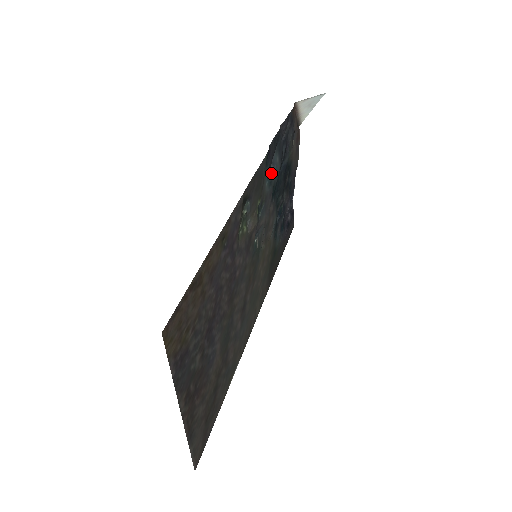
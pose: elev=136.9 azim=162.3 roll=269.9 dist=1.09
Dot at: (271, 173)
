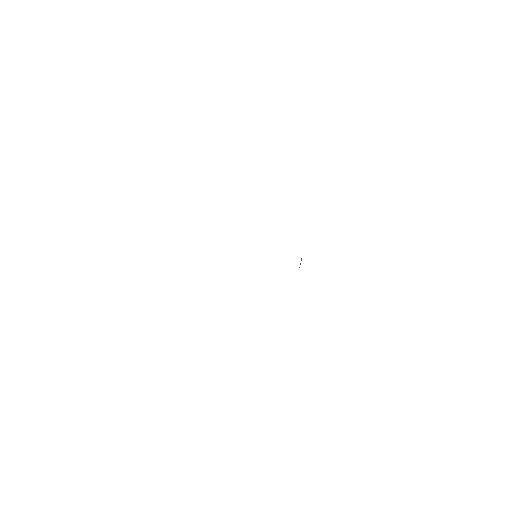
Dot at: occluded
